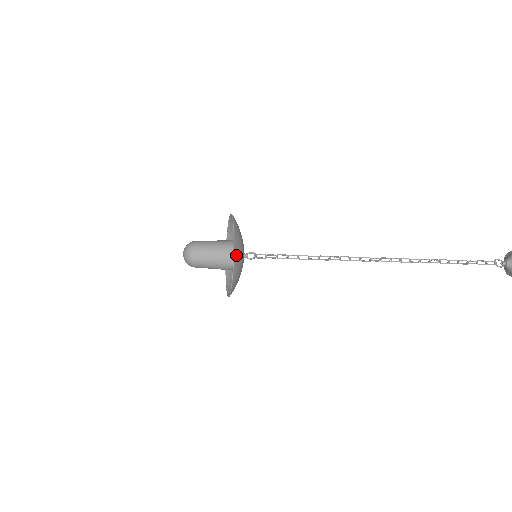
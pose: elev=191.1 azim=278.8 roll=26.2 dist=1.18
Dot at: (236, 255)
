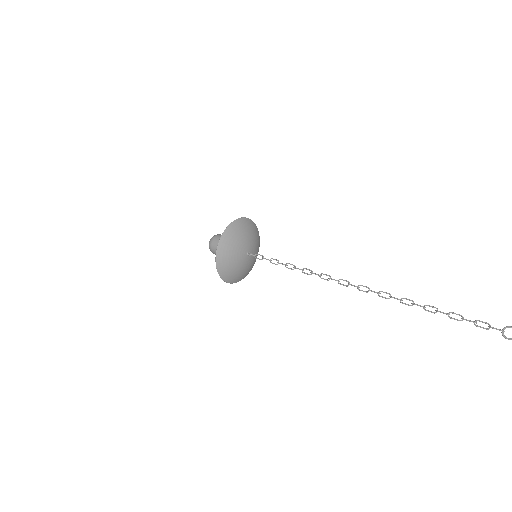
Dot at: (220, 265)
